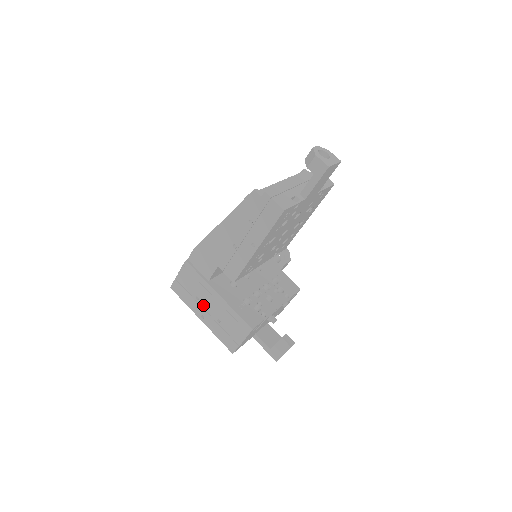
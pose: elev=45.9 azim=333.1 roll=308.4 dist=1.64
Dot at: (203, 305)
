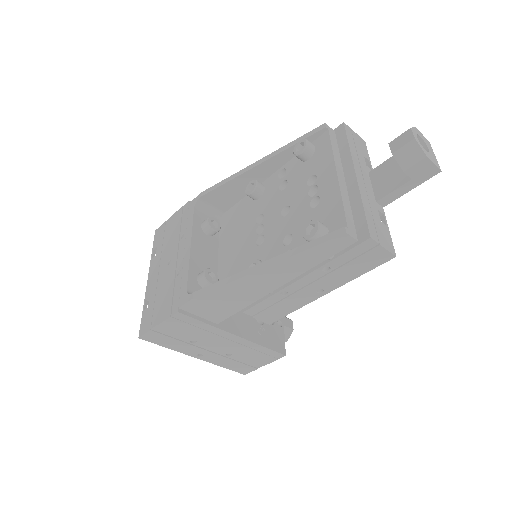
Dot at: (203, 346)
